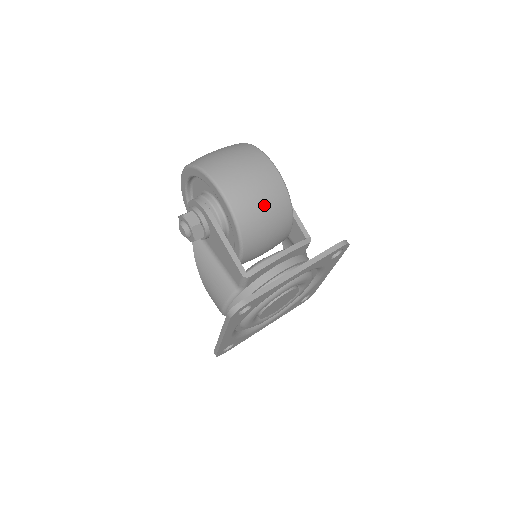
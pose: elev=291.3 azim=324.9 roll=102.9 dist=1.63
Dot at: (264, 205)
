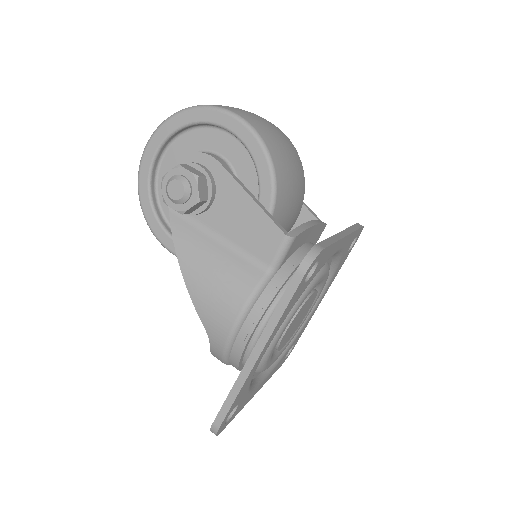
Dot at: (289, 153)
